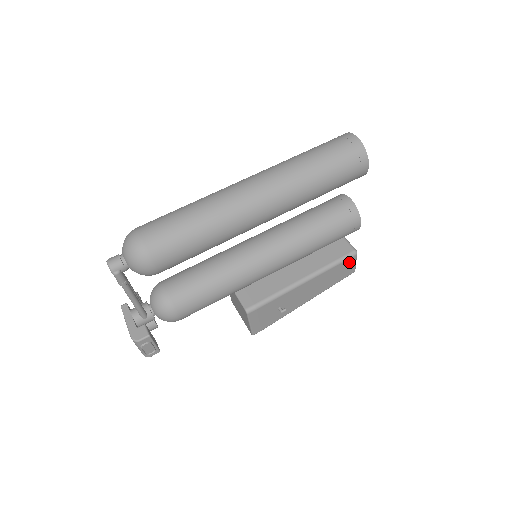
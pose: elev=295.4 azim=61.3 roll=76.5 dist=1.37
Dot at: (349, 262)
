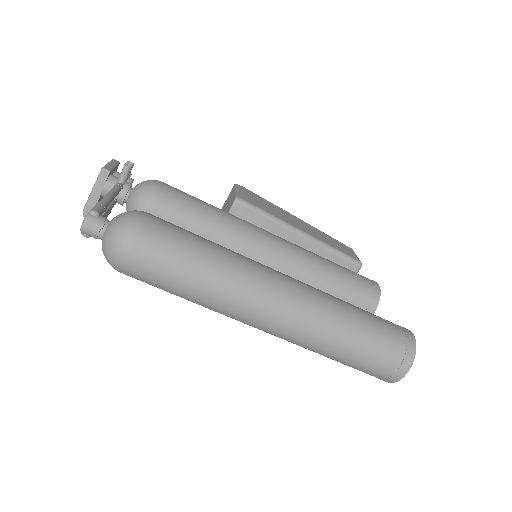
Dot at: occluded
